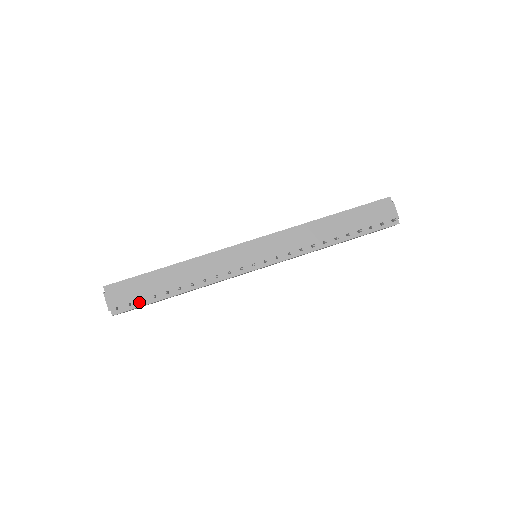
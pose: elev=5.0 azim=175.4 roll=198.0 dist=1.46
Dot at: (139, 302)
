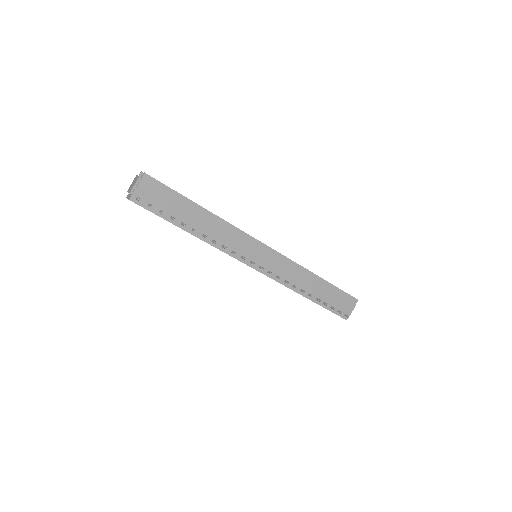
Dot at: (157, 210)
